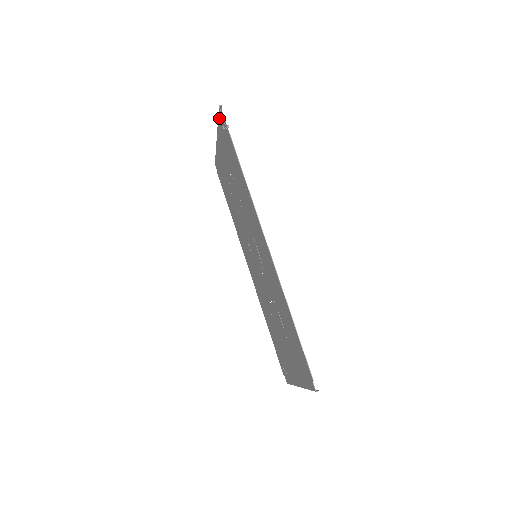
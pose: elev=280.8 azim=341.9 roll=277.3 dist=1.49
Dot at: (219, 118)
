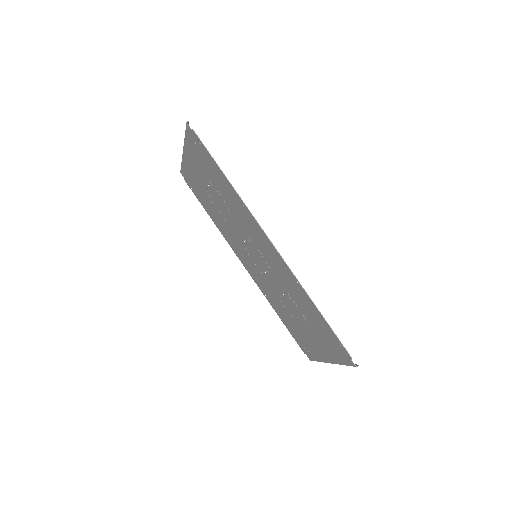
Dot at: (187, 134)
